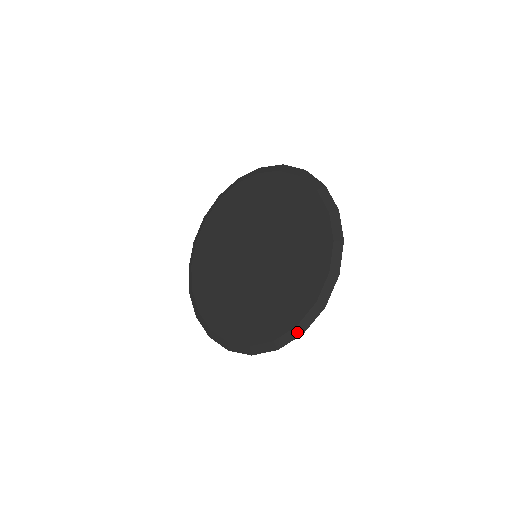
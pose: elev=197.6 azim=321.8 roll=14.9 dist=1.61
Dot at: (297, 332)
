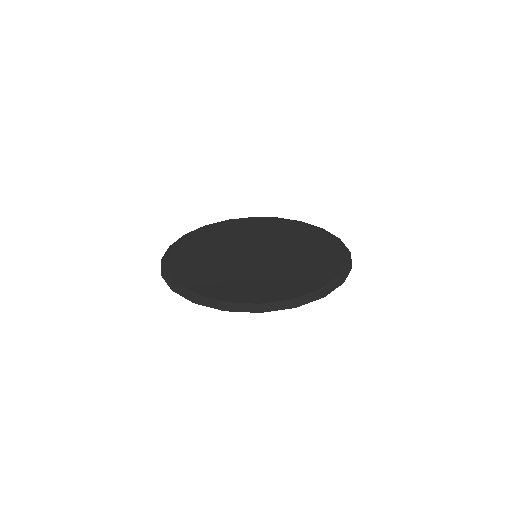
Dot at: (347, 252)
